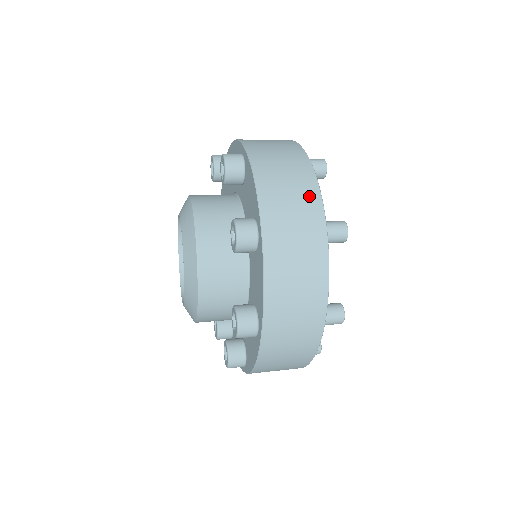
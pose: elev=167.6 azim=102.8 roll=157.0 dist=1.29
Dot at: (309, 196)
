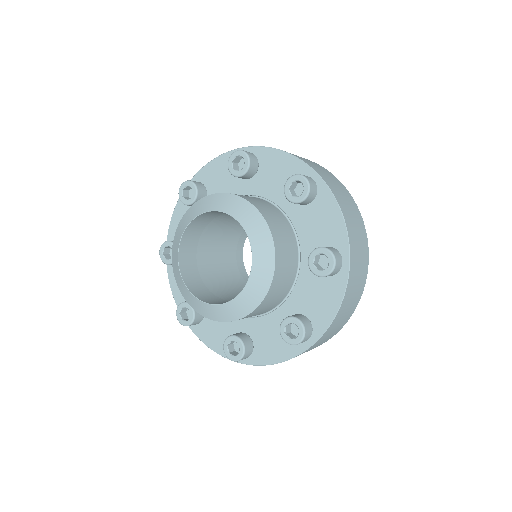
Dot at: (363, 235)
